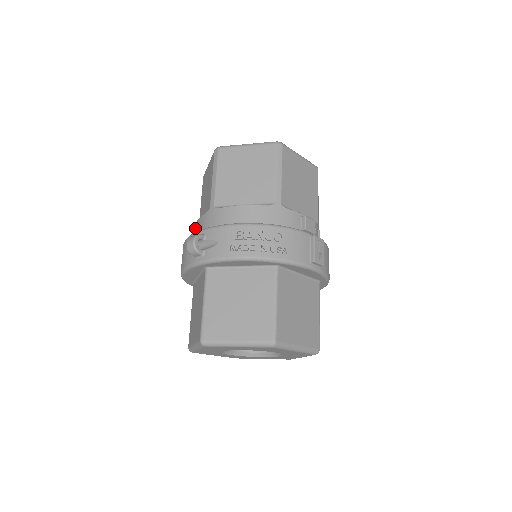
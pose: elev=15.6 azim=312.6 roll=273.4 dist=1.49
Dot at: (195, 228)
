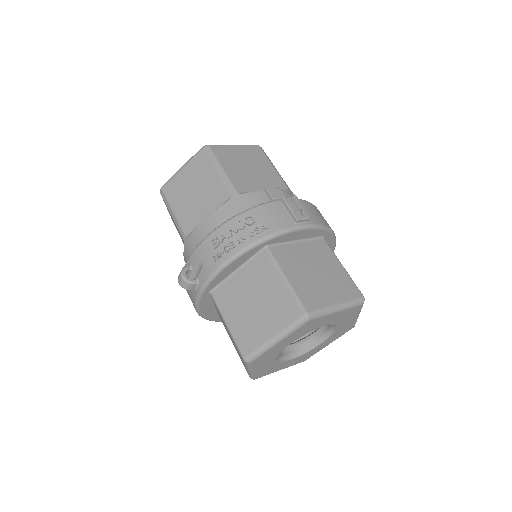
Dot at: occluded
